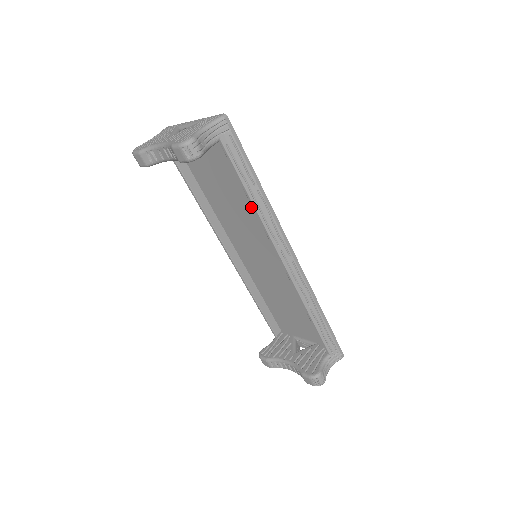
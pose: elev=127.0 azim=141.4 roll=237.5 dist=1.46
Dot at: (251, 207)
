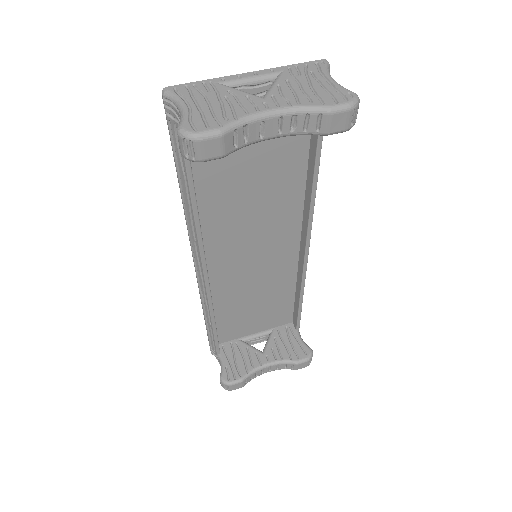
Dot at: (285, 190)
